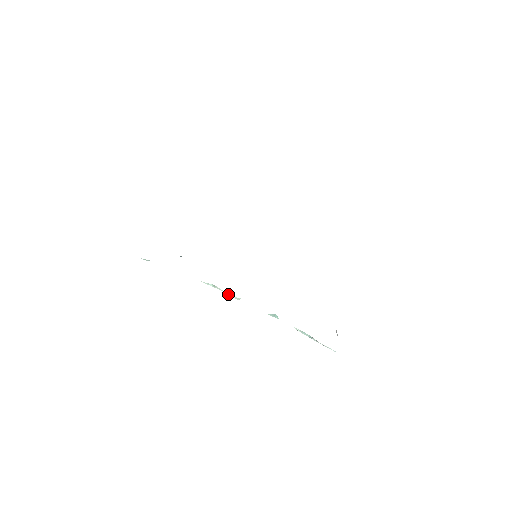
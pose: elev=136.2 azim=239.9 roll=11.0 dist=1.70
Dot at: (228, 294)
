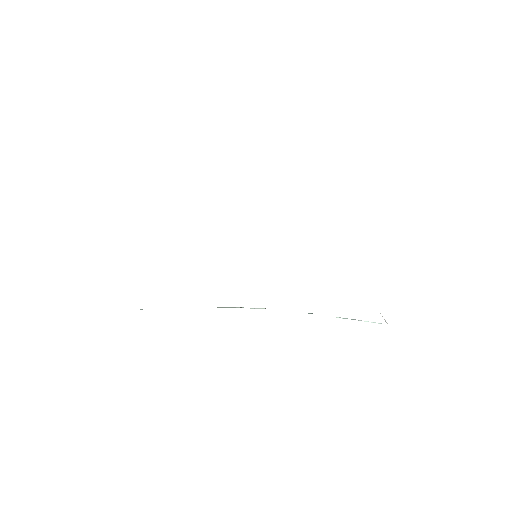
Dot at: (251, 308)
